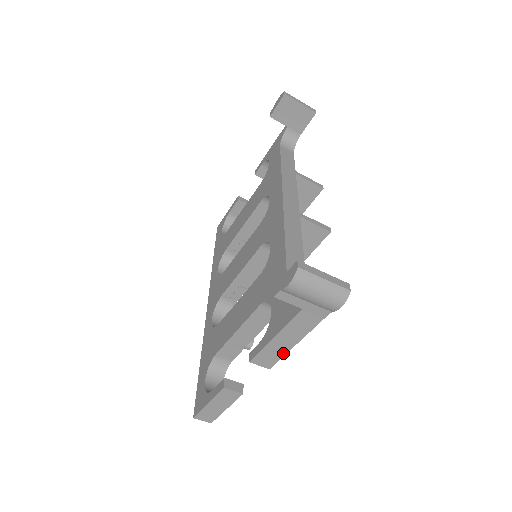
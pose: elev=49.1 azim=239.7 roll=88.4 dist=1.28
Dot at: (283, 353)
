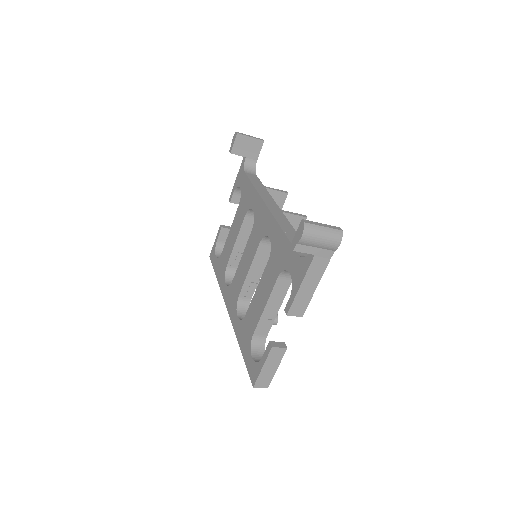
Dot at: (309, 299)
